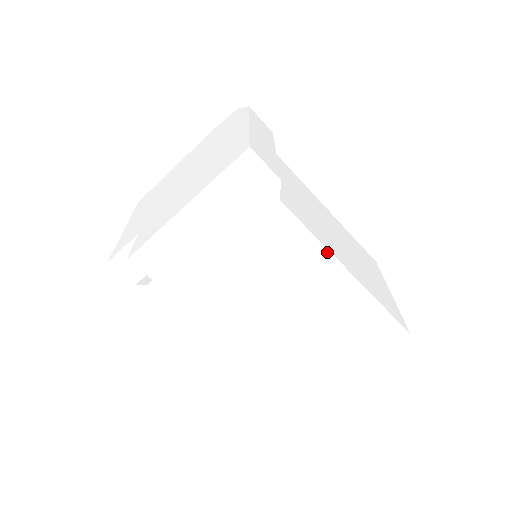
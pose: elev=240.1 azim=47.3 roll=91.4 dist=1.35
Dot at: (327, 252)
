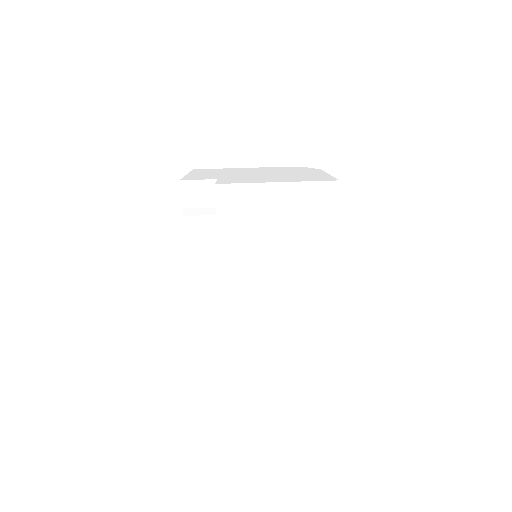
Dot at: (326, 273)
